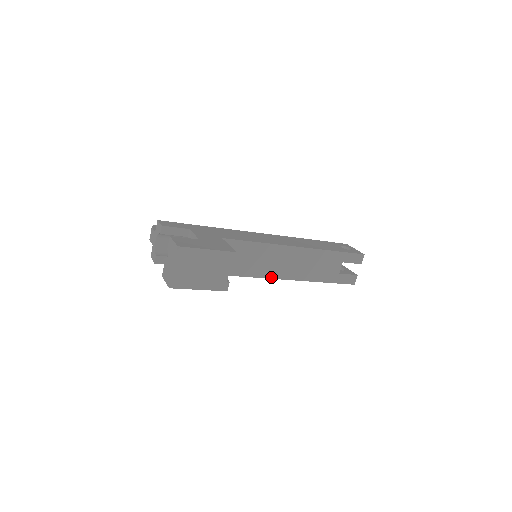
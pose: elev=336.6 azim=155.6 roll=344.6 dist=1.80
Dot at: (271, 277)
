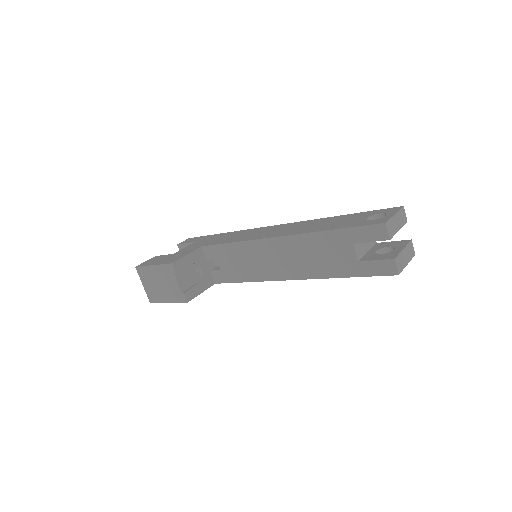
Dot at: (269, 279)
